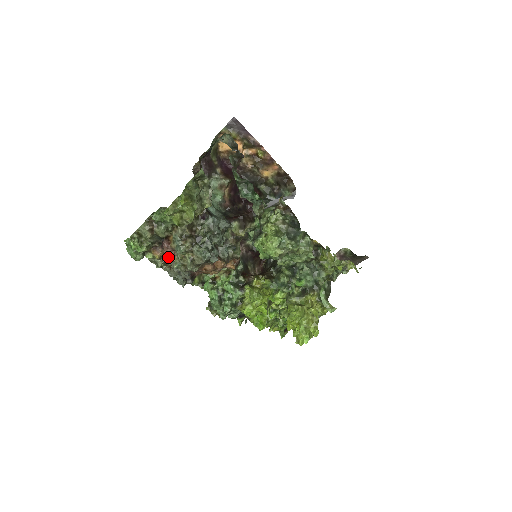
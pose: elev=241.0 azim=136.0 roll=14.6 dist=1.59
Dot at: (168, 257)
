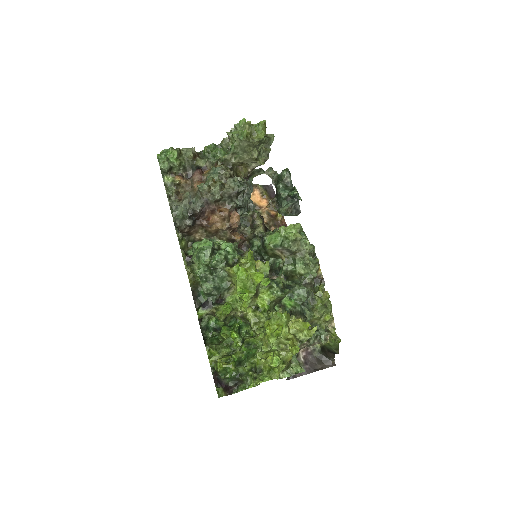
Dot at: (186, 190)
